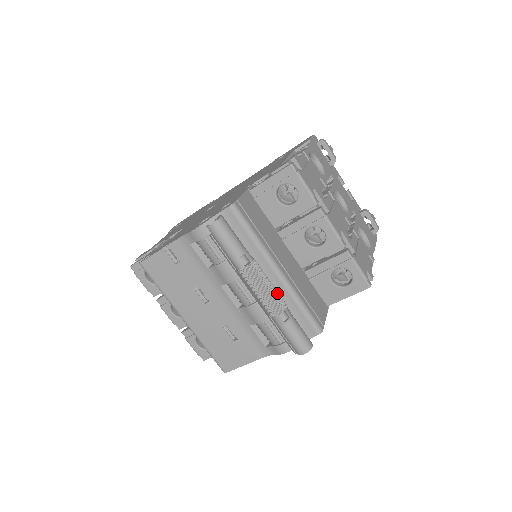
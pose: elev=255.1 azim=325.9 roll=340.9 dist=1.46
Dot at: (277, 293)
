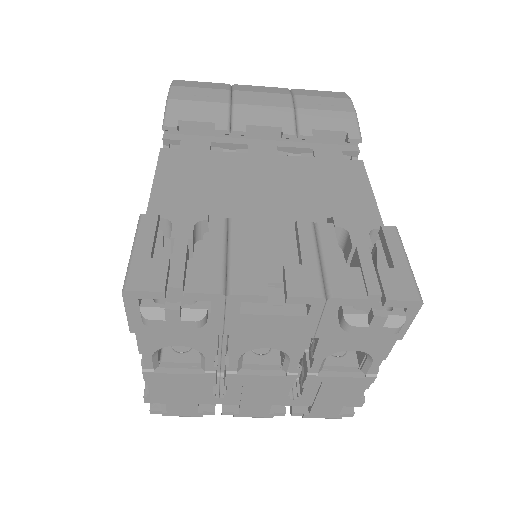
Dot at: occluded
